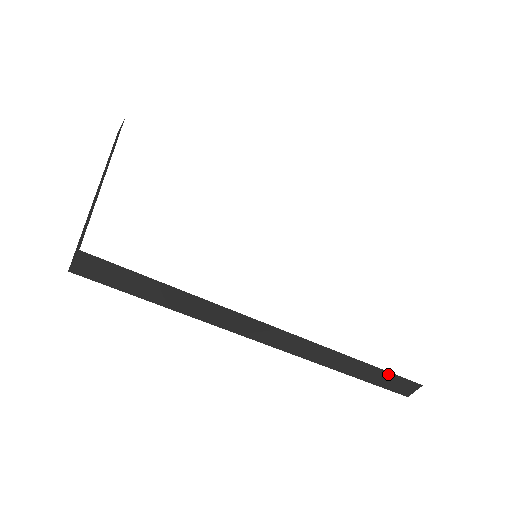
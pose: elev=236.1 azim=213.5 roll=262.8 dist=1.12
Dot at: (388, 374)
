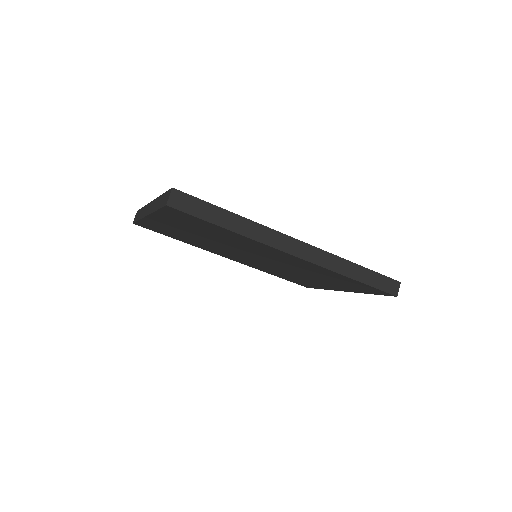
Dot at: (375, 274)
